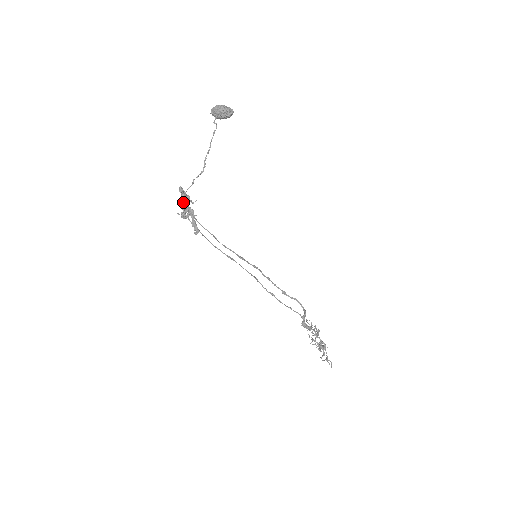
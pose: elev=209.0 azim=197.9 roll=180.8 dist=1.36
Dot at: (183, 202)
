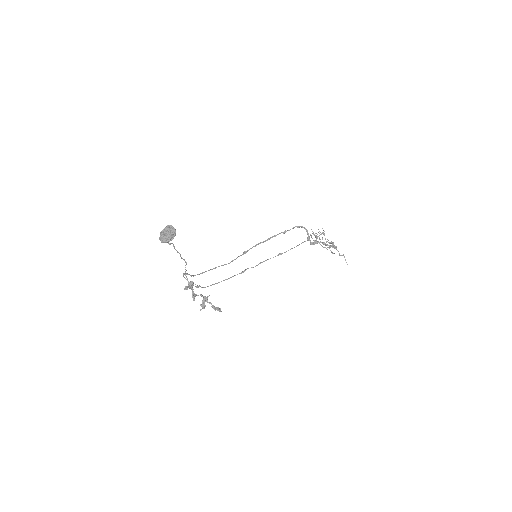
Dot at: (195, 296)
